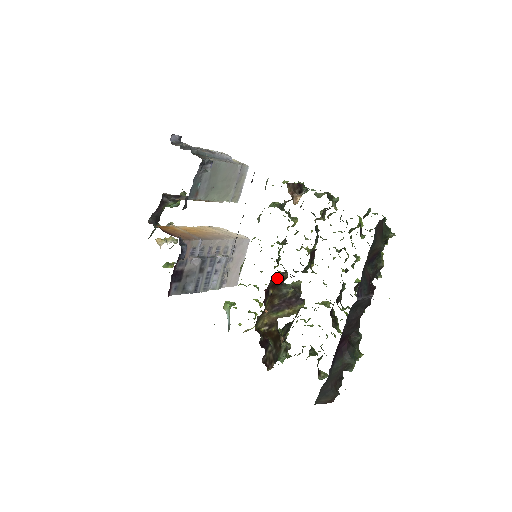
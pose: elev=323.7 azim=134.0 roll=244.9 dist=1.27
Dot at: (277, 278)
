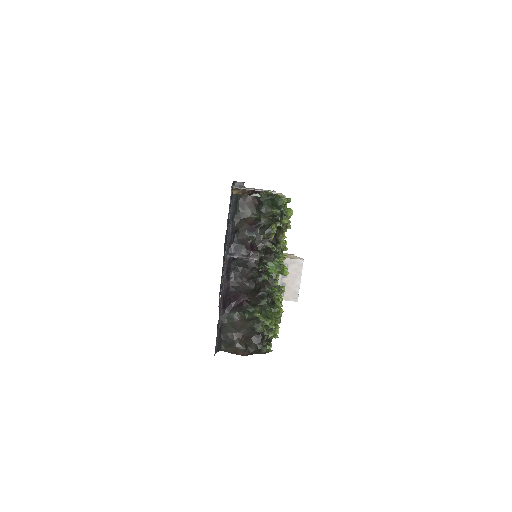
Dot at: occluded
